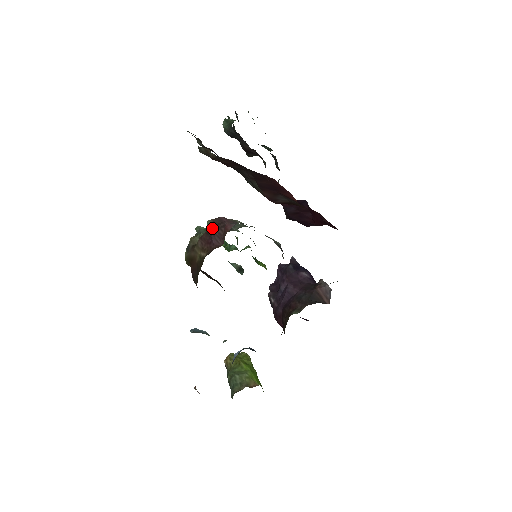
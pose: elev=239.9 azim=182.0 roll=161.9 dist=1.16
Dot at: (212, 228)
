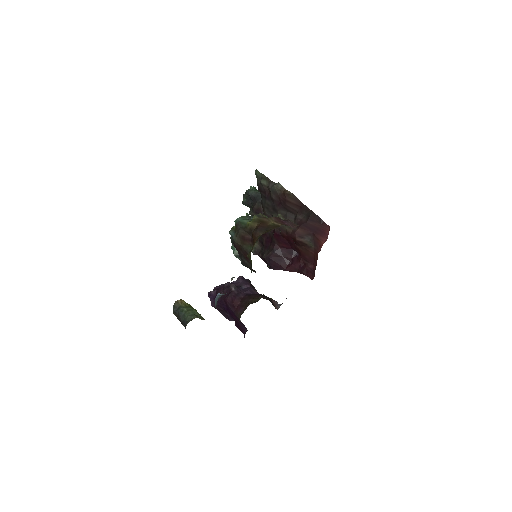
Dot at: (283, 218)
